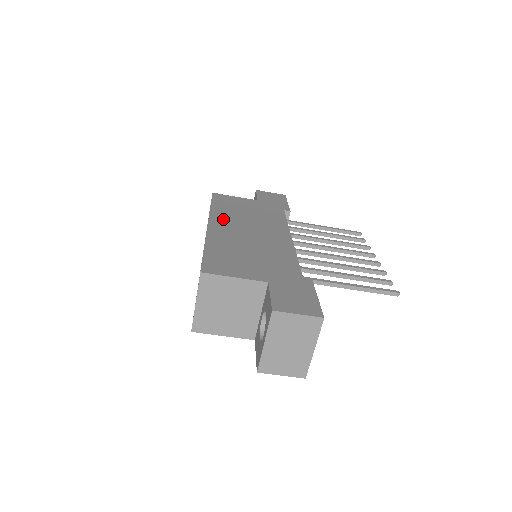
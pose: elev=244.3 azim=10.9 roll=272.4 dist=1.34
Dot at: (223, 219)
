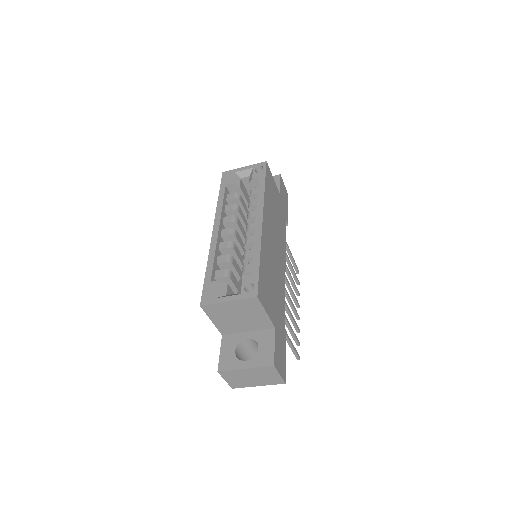
Dot at: (268, 216)
